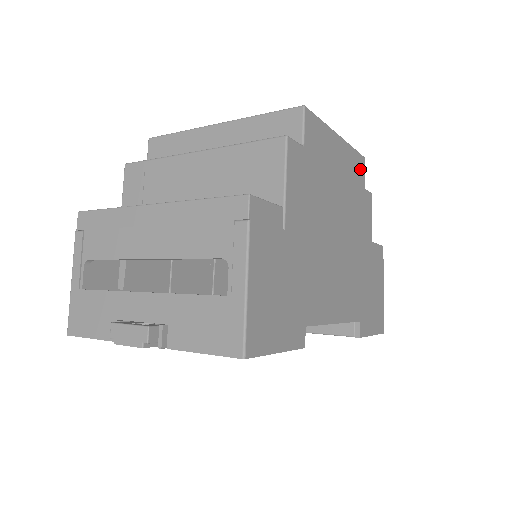
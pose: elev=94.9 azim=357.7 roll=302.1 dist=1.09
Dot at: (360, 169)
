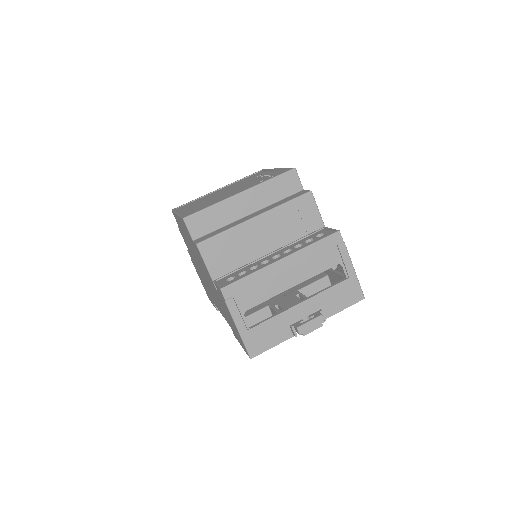
Dot at: occluded
